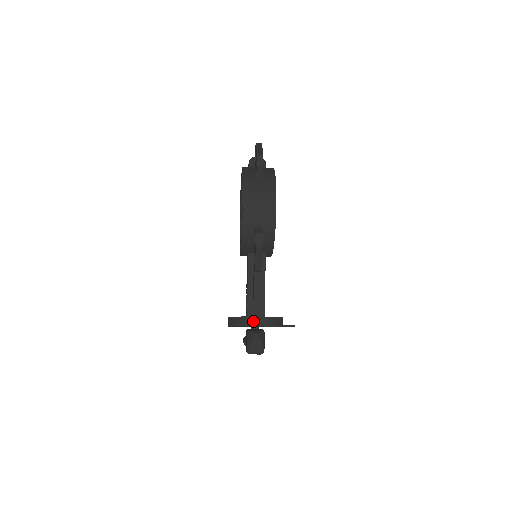
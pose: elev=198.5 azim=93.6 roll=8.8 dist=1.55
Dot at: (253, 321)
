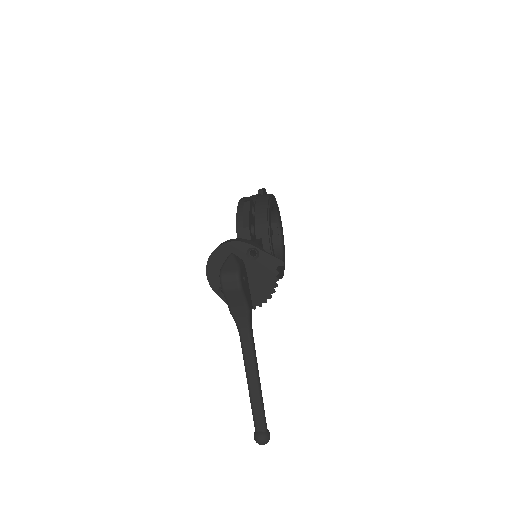
Dot at: (229, 241)
